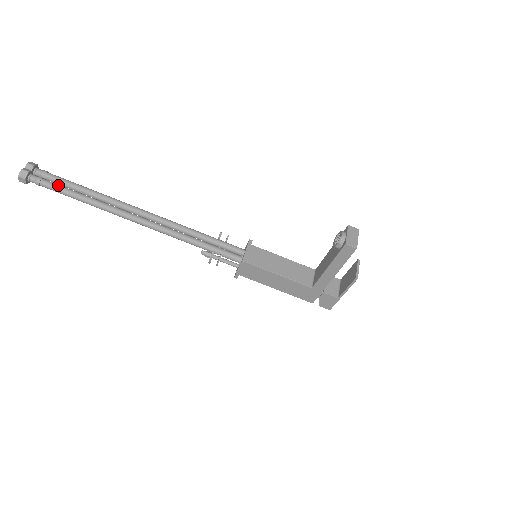
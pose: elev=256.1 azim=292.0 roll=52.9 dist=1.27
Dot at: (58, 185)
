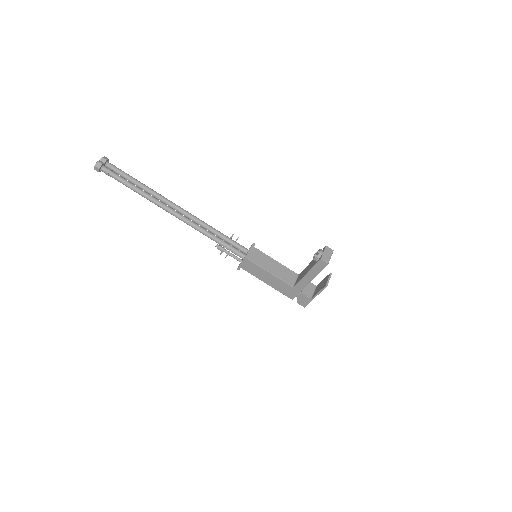
Dot at: (121, 177)
